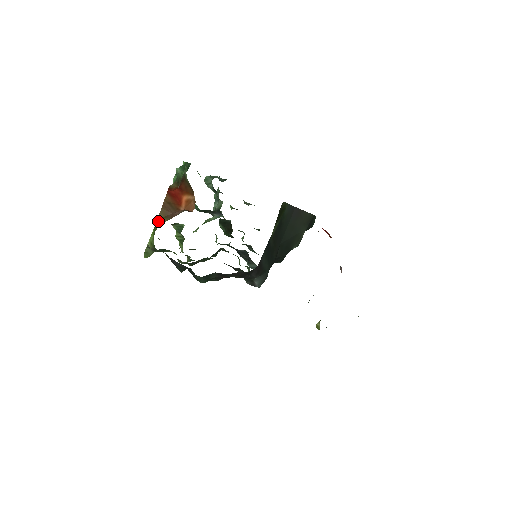
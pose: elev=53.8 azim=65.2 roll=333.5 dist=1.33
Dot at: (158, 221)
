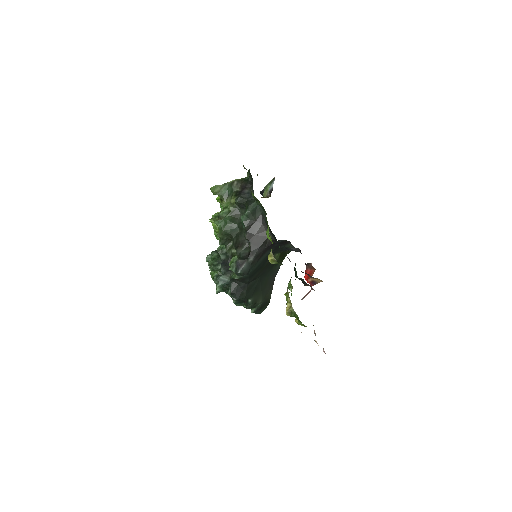
Dot at: occluded
